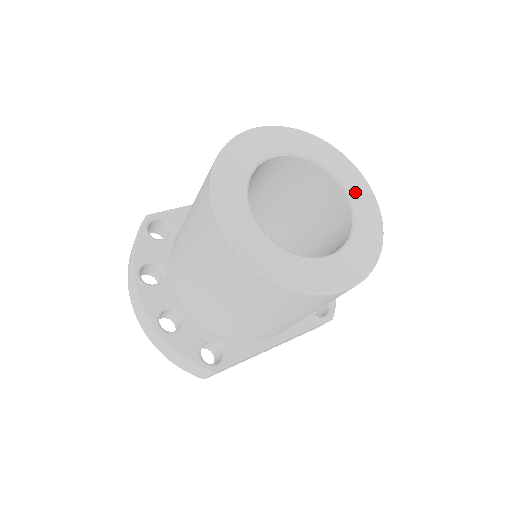
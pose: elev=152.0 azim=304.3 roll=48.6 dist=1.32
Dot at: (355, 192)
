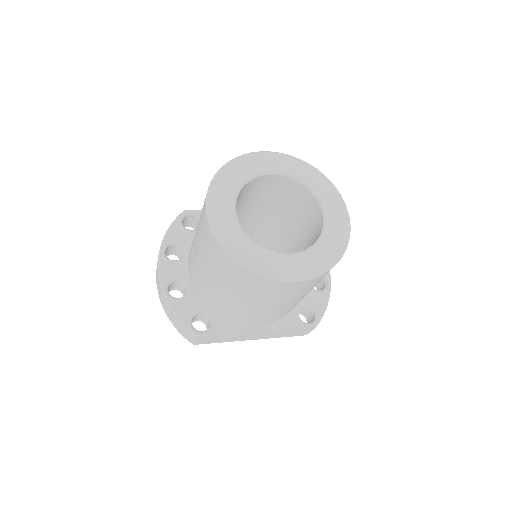
Dot at: (332, 213)
